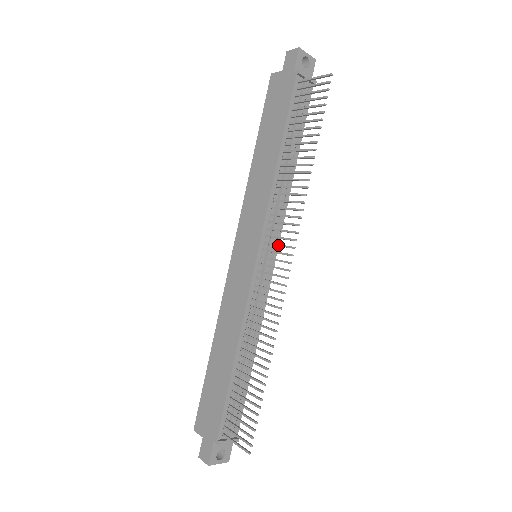
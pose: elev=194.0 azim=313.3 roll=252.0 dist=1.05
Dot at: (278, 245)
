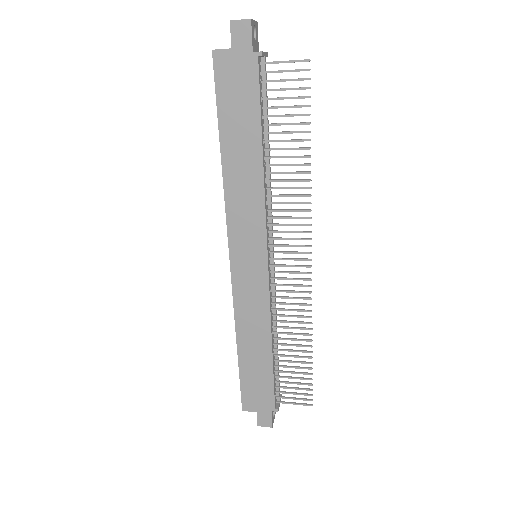
Dot at: (289, 246)
